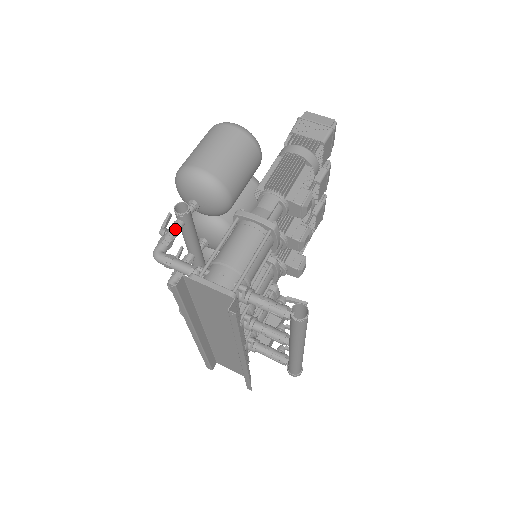
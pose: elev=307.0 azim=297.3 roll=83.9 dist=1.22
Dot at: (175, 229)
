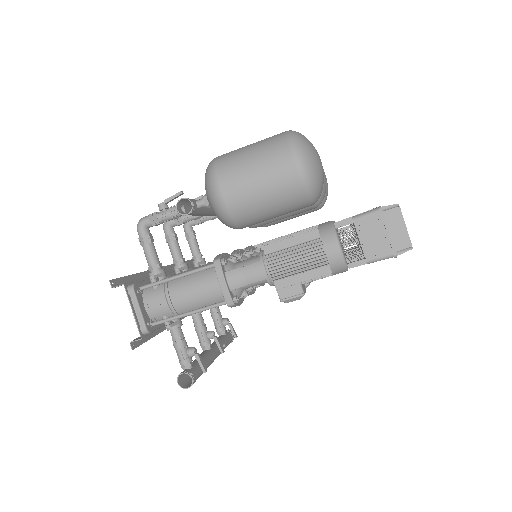
Dot at: (170, 216)
